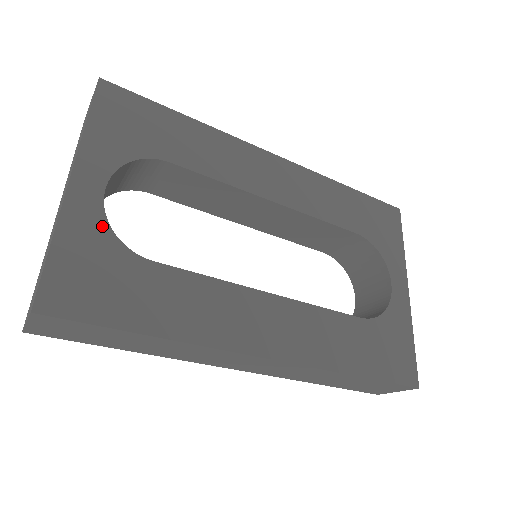
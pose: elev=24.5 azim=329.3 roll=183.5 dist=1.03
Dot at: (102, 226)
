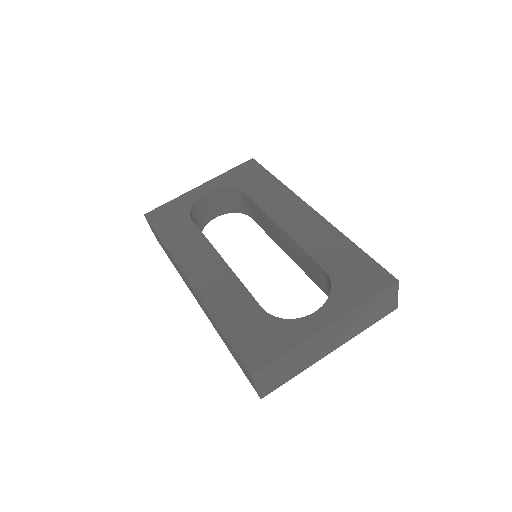
Dot at: (191, 202)
